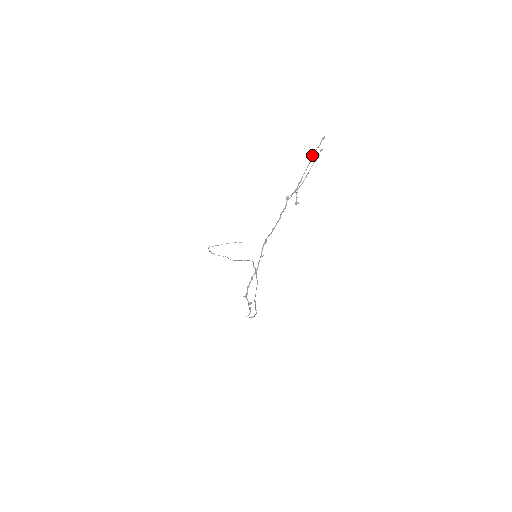
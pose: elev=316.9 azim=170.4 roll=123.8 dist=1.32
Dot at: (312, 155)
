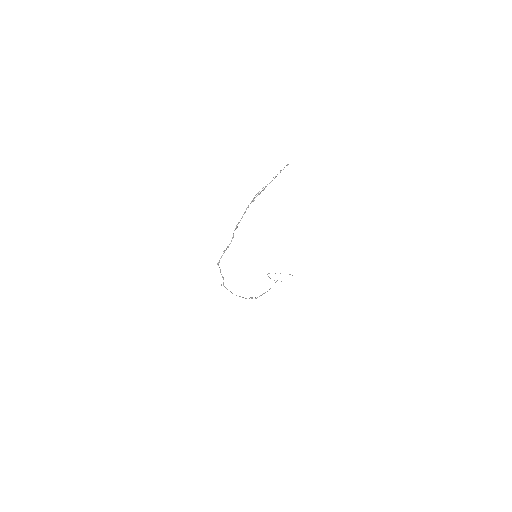
Dot at: occluded
